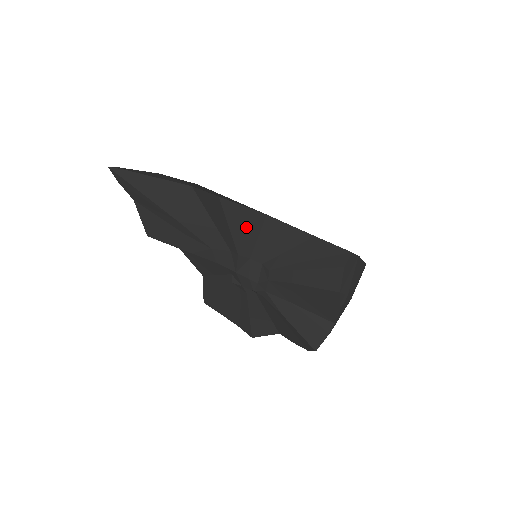
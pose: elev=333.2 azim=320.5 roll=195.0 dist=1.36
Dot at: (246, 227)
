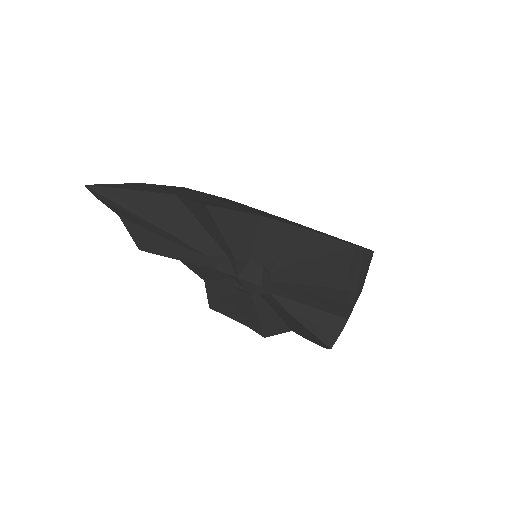
Dot at: (240, 231)
